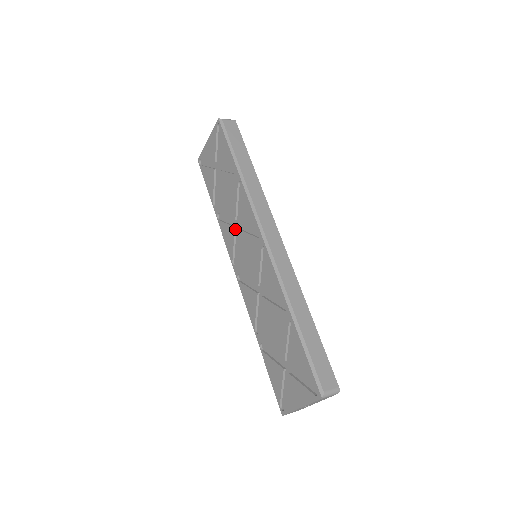
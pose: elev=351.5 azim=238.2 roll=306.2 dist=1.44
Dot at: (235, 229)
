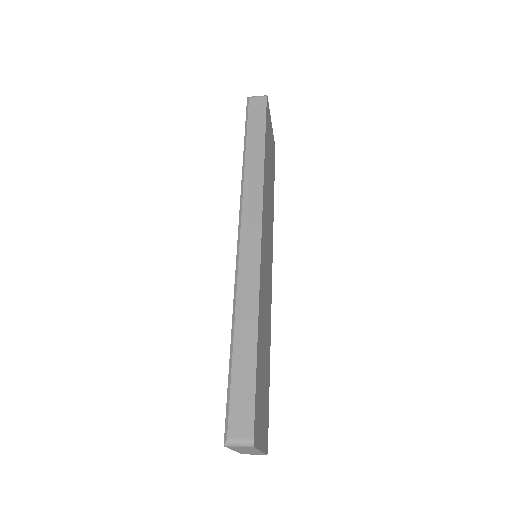
Dot at: occluded
